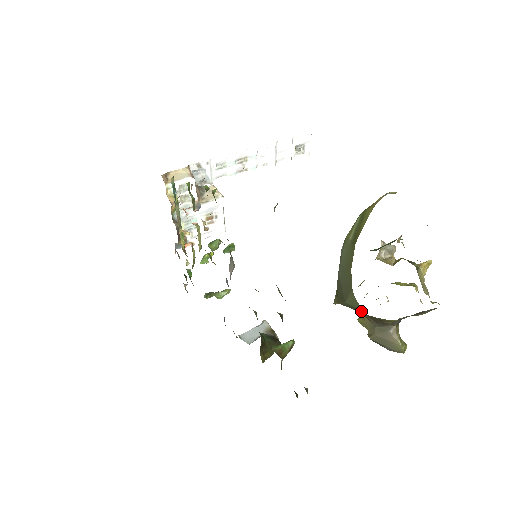
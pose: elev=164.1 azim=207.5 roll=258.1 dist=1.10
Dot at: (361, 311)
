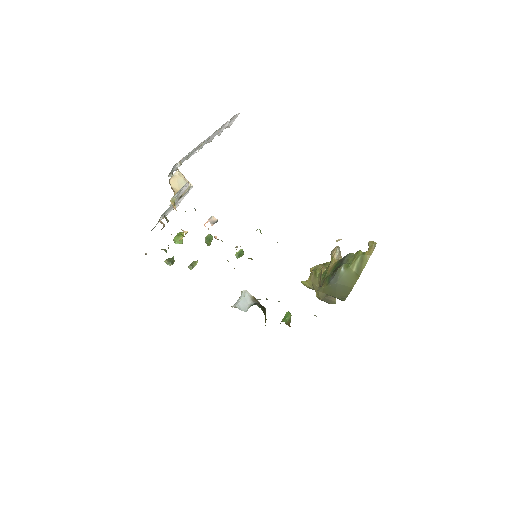
Dot at: (342, 300)
